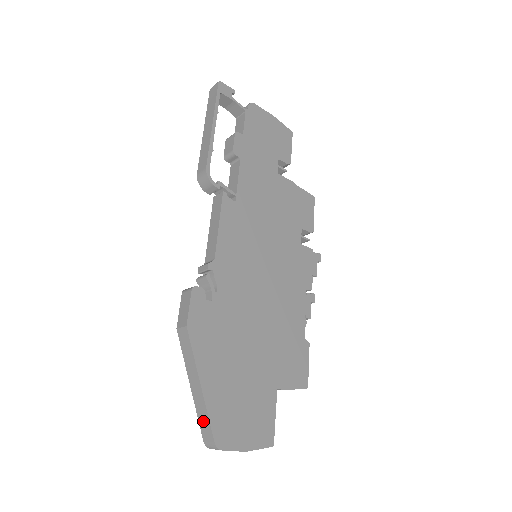
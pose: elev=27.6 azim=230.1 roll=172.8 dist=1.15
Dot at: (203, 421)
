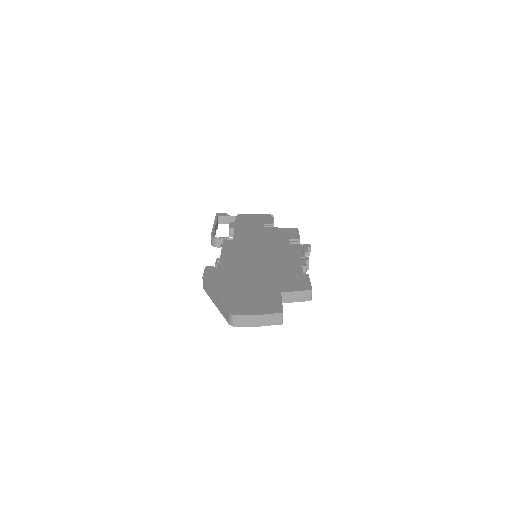
Dot at: (223, 312)
